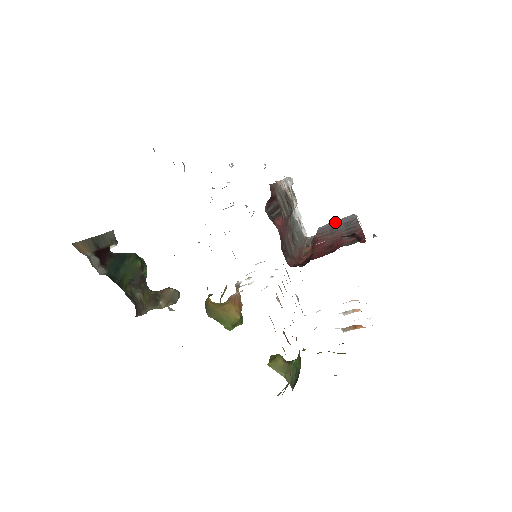
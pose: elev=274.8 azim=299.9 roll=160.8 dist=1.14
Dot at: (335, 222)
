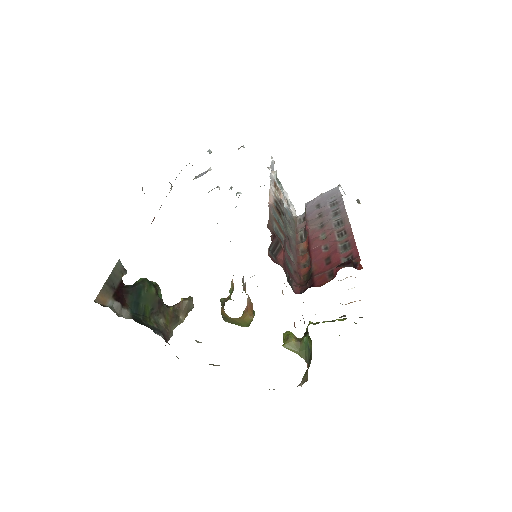
Dot at: (321, 199)
